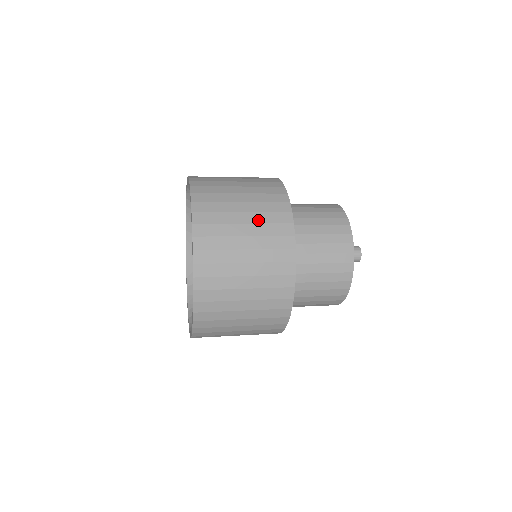
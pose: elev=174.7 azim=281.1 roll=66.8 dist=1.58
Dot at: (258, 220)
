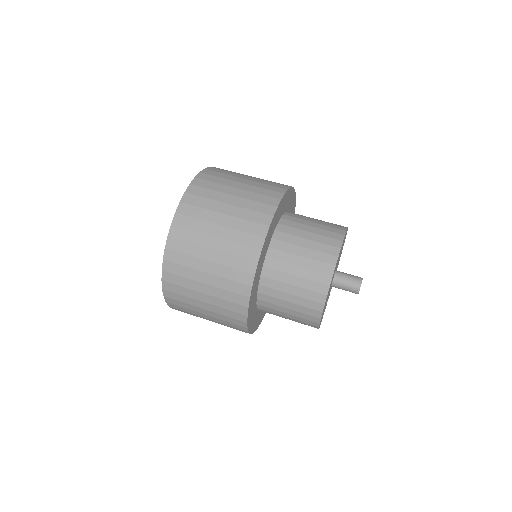
Dot at: (238, 214)
